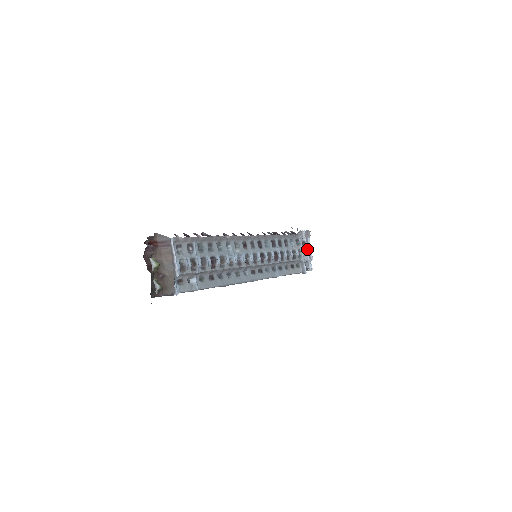
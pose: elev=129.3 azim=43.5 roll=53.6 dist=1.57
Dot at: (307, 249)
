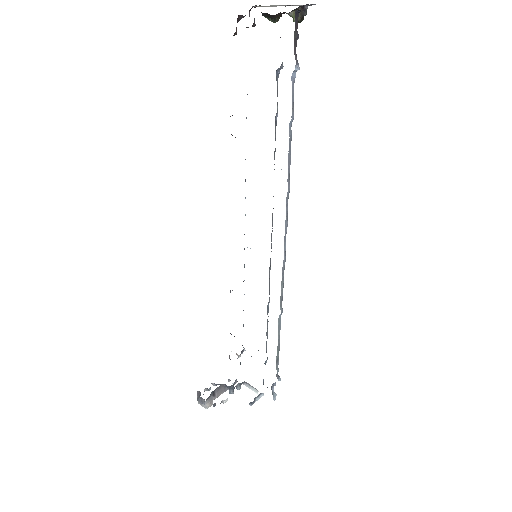
Dot at: occluded
